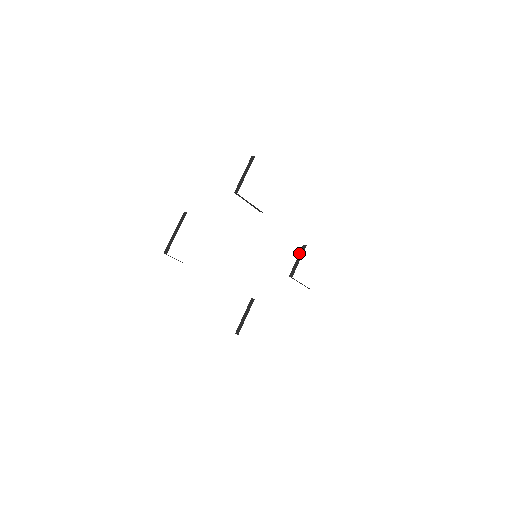
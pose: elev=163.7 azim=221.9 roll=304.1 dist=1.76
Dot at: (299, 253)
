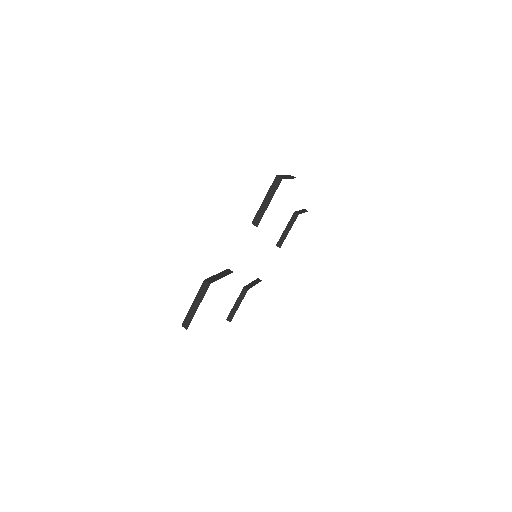
Dot at: (289, 221)
